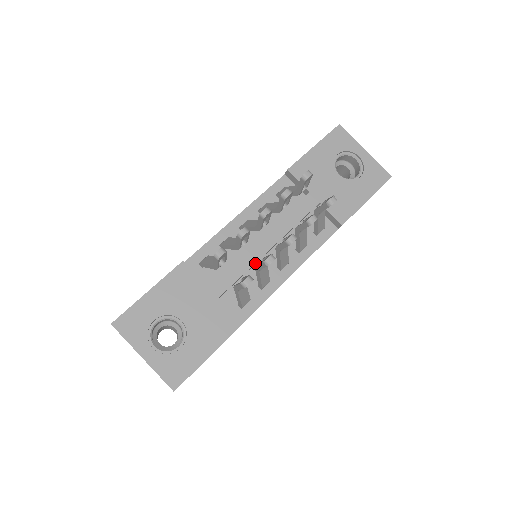
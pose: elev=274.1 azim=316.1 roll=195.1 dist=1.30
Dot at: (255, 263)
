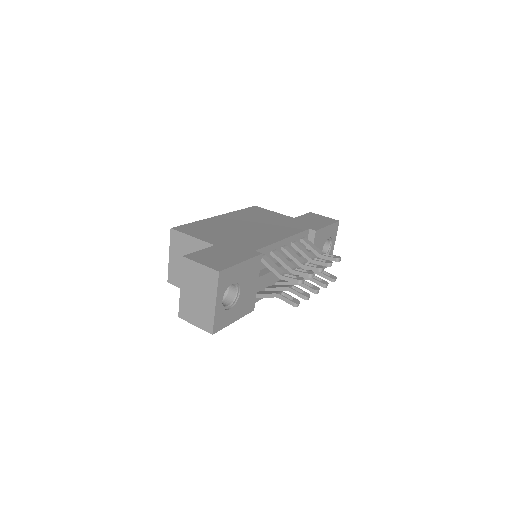
Dot at: (276, 276)
